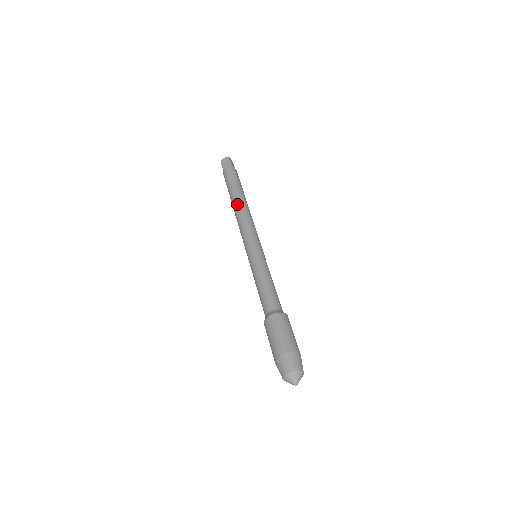
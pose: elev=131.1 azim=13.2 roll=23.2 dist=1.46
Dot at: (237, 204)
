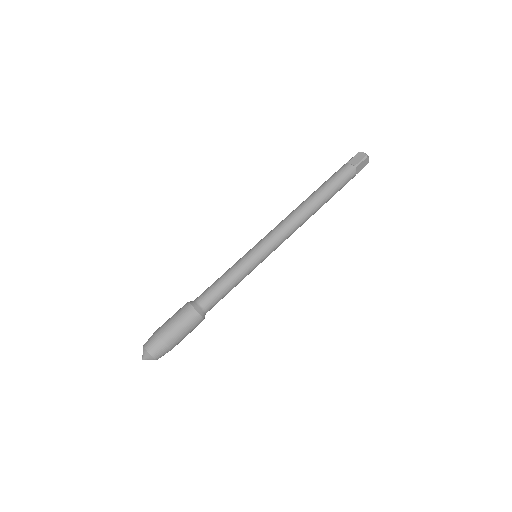
Dot at: (305, 203)
